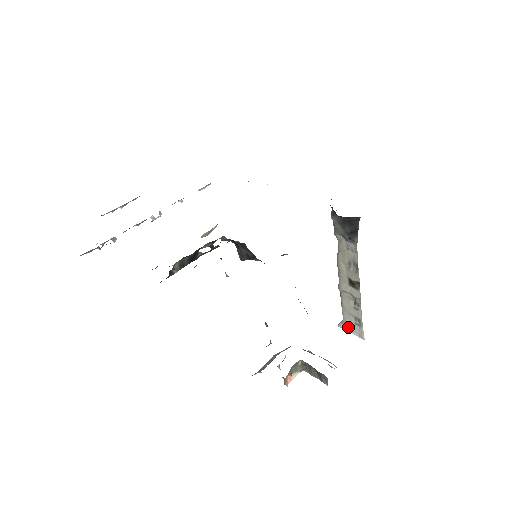
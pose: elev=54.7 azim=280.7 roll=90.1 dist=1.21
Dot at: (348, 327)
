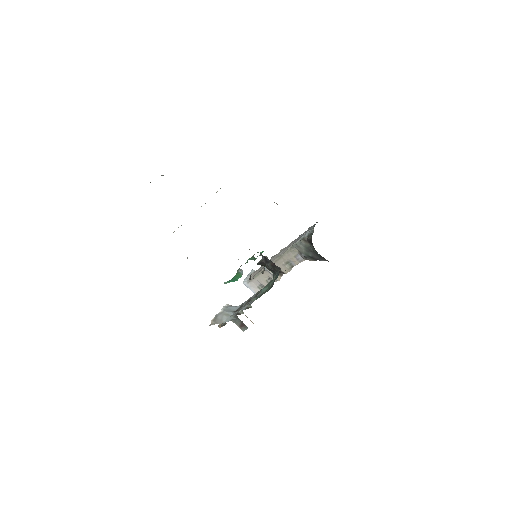
Dot at: (251, 287)
